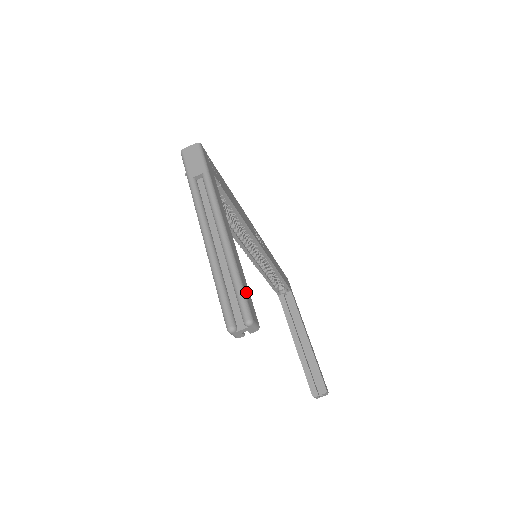
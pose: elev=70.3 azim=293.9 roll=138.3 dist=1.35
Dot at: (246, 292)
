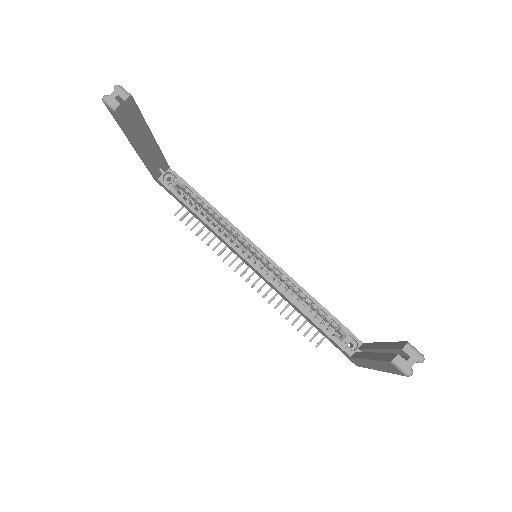
Dot at: occluded
